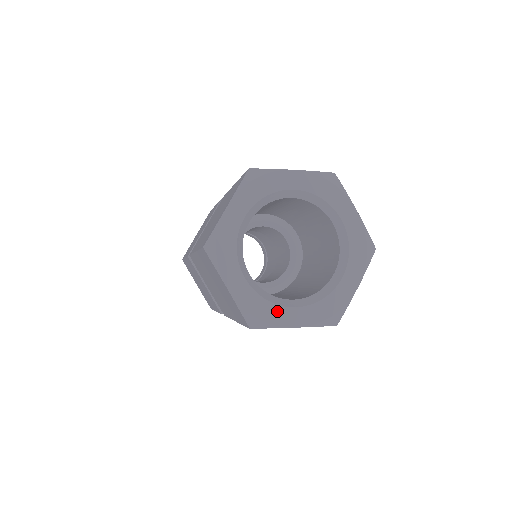
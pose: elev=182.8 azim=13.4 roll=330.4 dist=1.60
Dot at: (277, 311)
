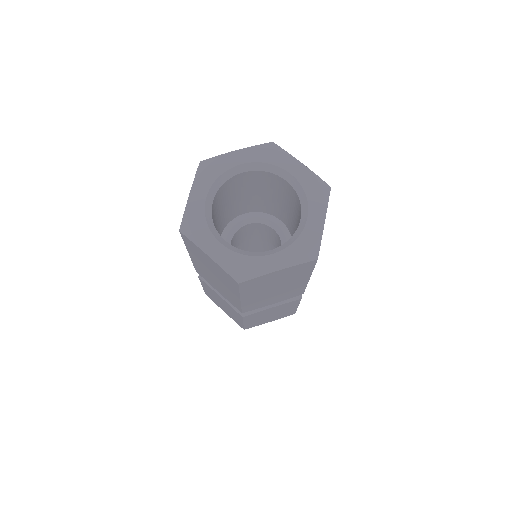
Dot at: (257, 261)
